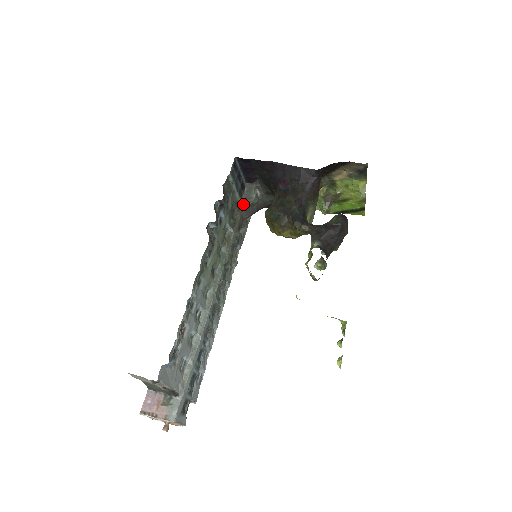
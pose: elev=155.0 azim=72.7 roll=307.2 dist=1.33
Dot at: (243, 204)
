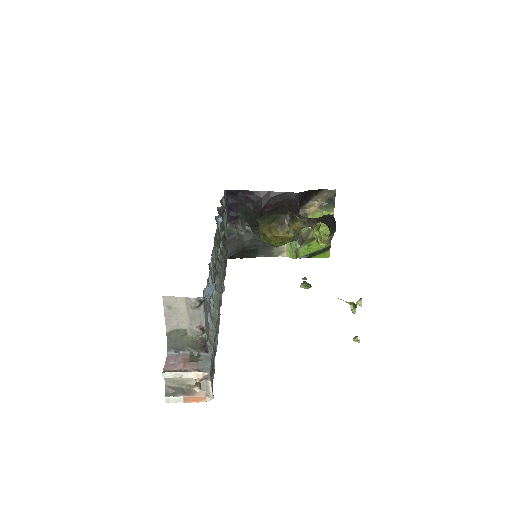
Dot at: (228, 236)
